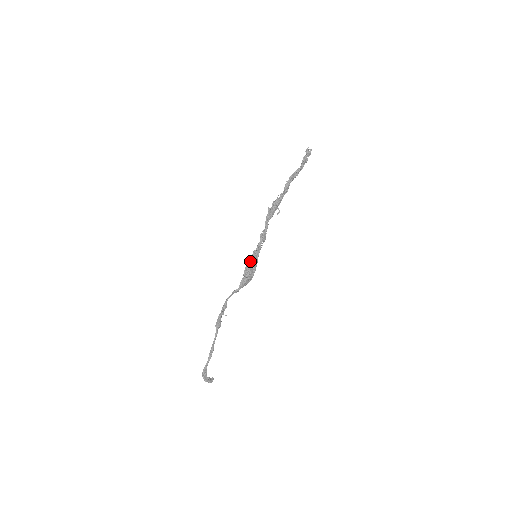
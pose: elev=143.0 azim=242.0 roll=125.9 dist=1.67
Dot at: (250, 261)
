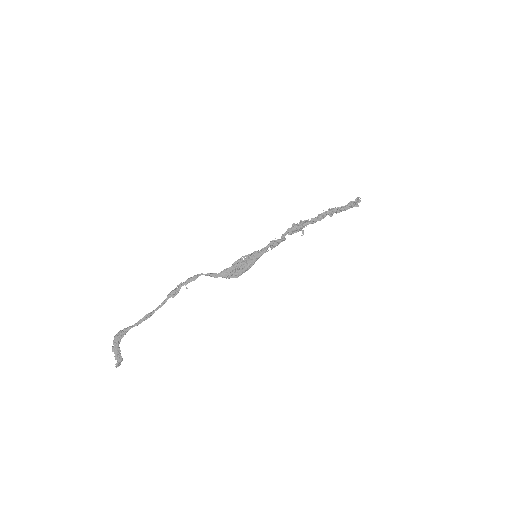
Dot at: (247, 257)
